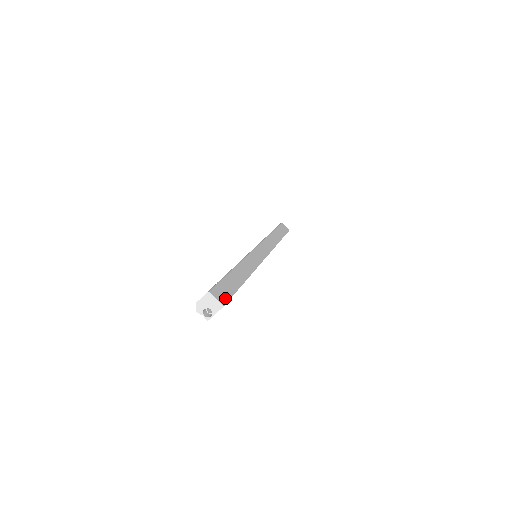
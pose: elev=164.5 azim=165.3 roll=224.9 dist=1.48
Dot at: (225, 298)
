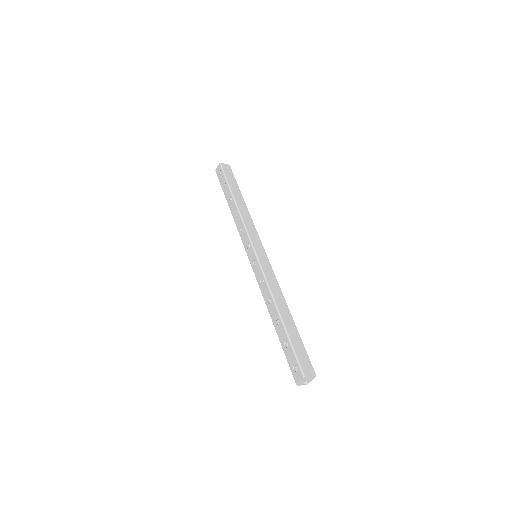
Dot at: (309, 365)
